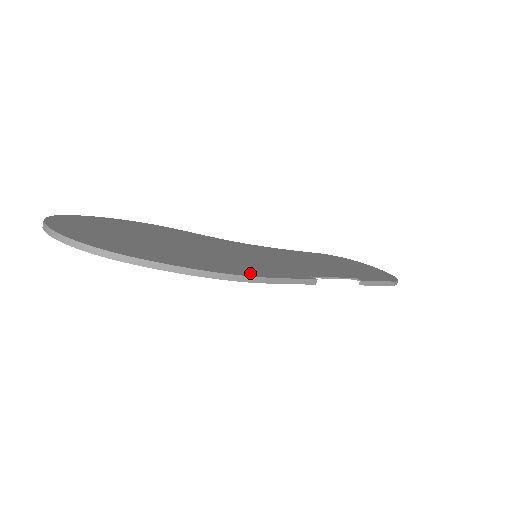
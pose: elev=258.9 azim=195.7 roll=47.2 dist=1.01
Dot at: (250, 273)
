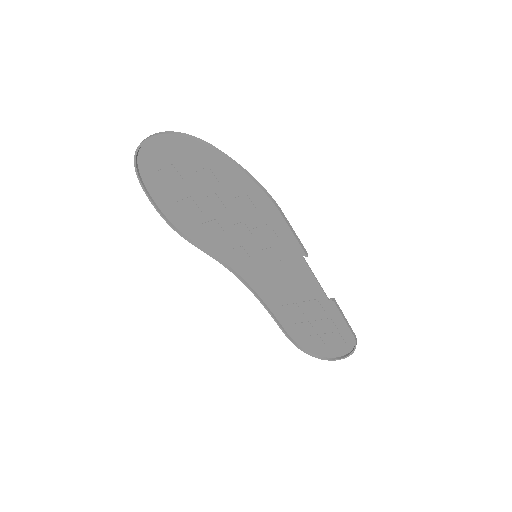
Dot at: (271, 205)
